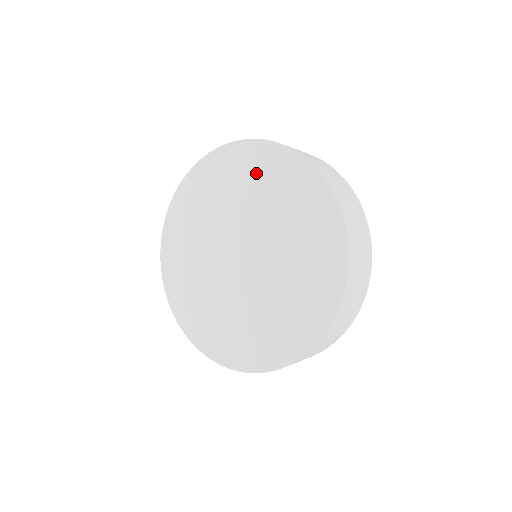
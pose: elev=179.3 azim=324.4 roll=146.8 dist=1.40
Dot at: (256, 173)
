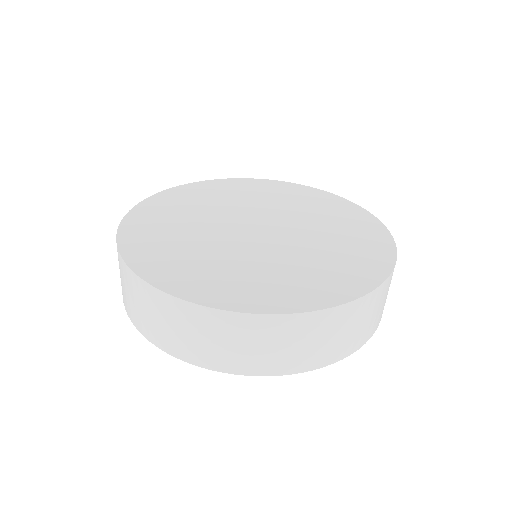
Dot at: (214, 192)
